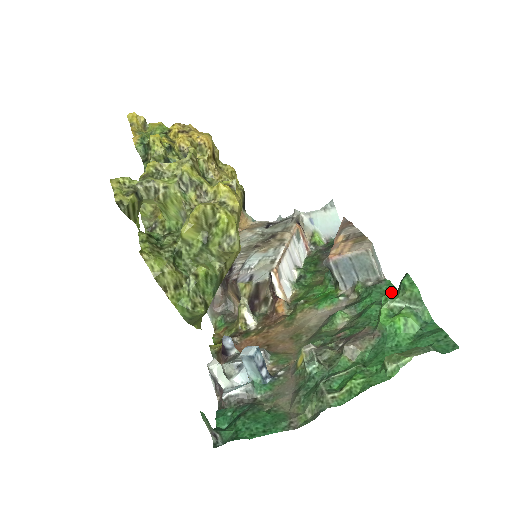
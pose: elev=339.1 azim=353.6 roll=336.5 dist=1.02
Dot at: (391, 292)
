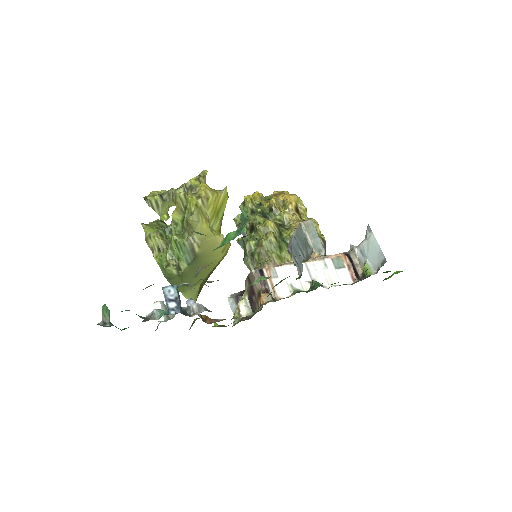
Dot at: occluded
